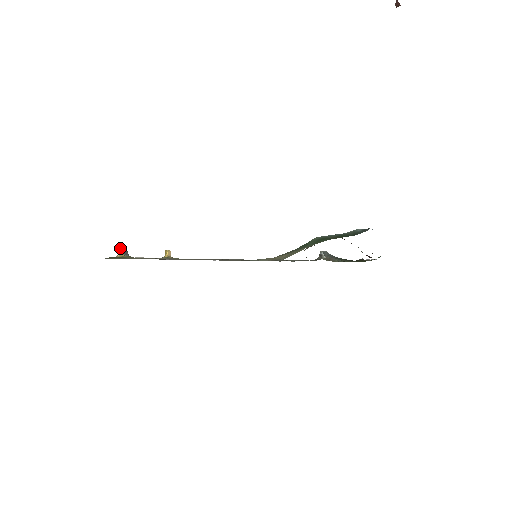
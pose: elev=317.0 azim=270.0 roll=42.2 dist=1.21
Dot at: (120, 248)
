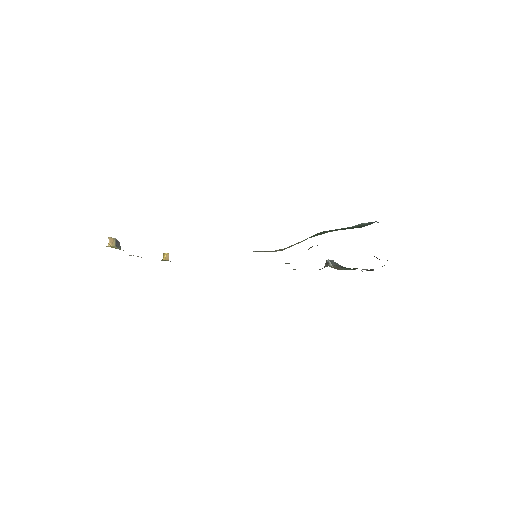
Dot at: (111, 239)
